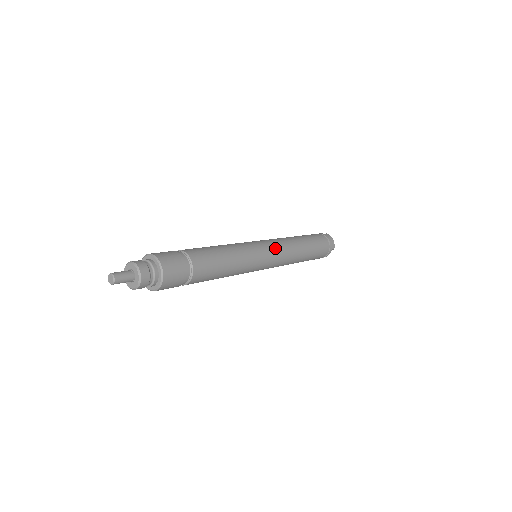
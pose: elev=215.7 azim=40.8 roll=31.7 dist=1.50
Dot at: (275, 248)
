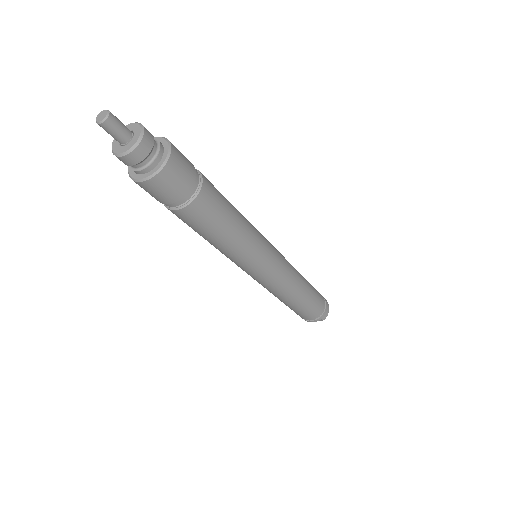
Dot at: (281, 264)
